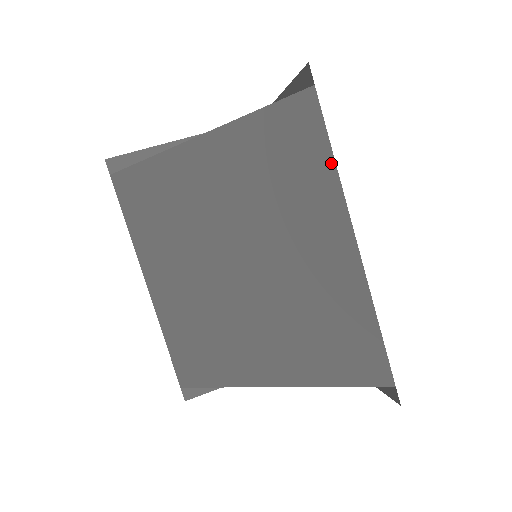
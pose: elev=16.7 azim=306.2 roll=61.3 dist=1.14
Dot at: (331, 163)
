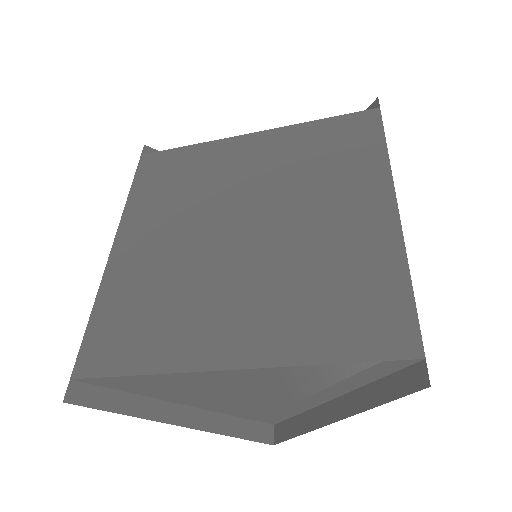
Dot at: (383, 150)
